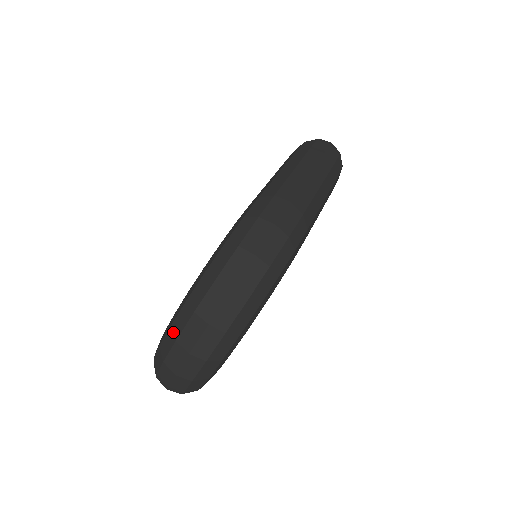
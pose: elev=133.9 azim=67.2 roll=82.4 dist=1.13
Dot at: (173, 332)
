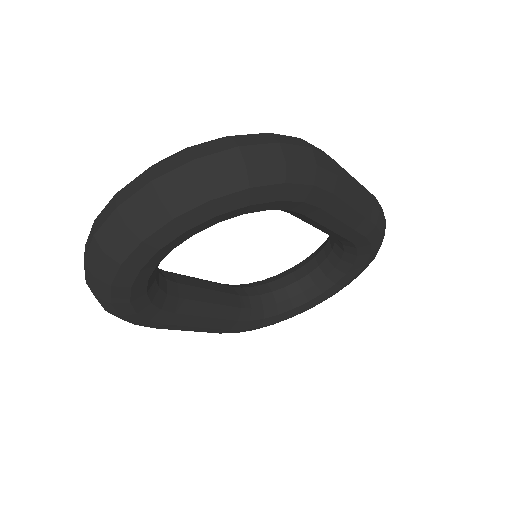
Dot at: occluded
